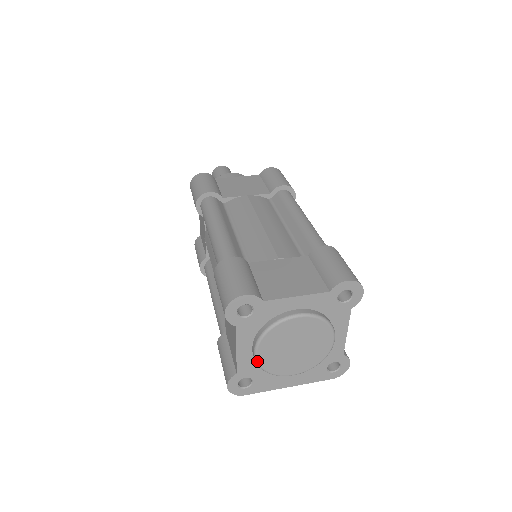
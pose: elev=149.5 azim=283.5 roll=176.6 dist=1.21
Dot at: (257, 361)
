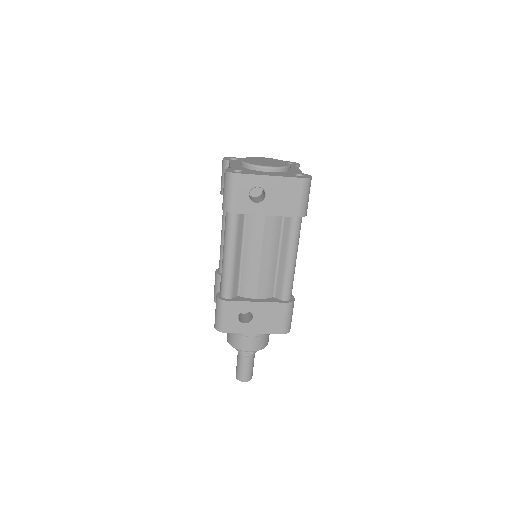
Dot at: (242, 161)
